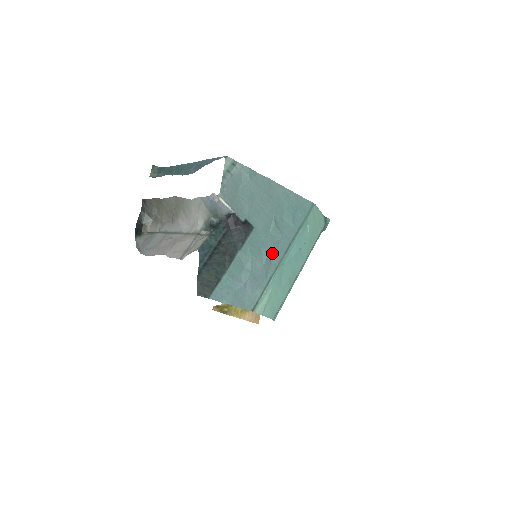
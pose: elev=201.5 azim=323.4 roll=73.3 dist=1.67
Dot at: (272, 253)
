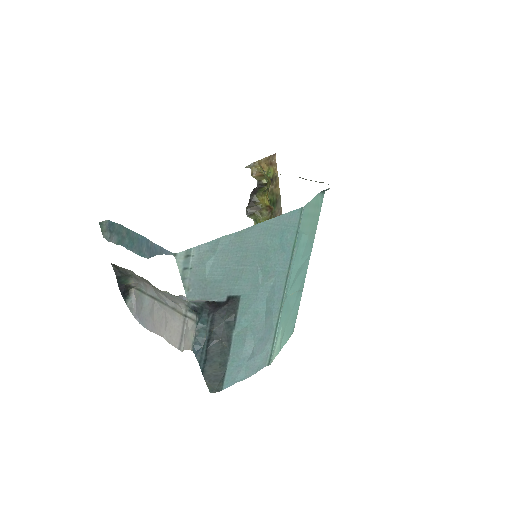
Dot at: (270, 302)
